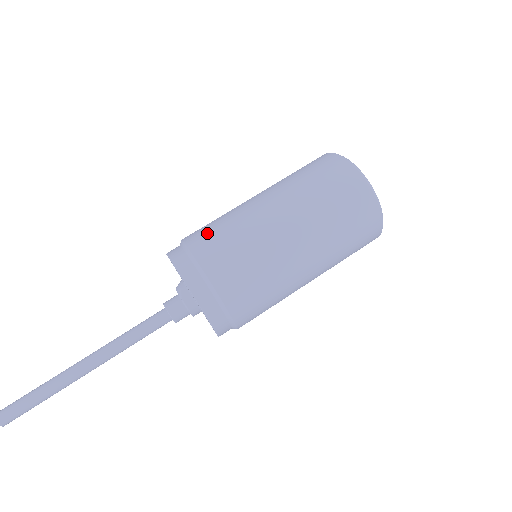
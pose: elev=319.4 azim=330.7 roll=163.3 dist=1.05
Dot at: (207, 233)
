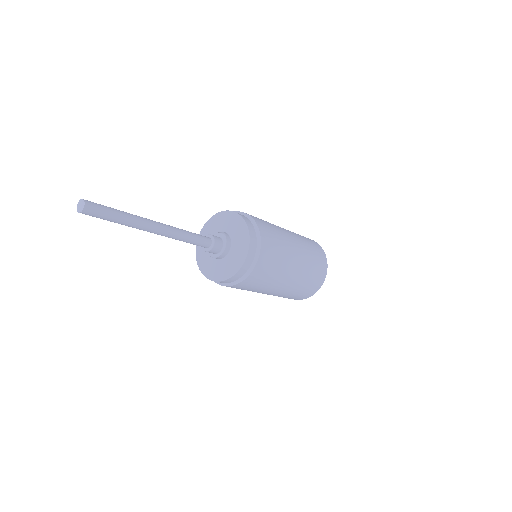
Dot at: occluded
